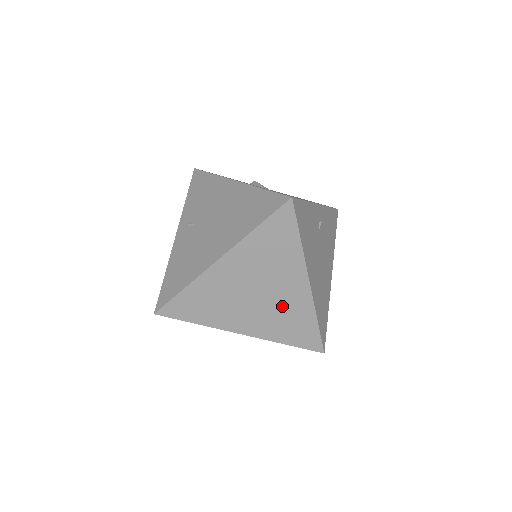
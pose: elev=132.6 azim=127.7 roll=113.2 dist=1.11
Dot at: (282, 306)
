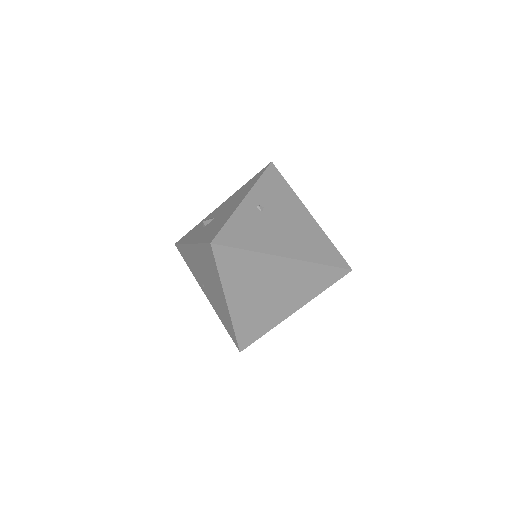
Dot at: (291, 281)
